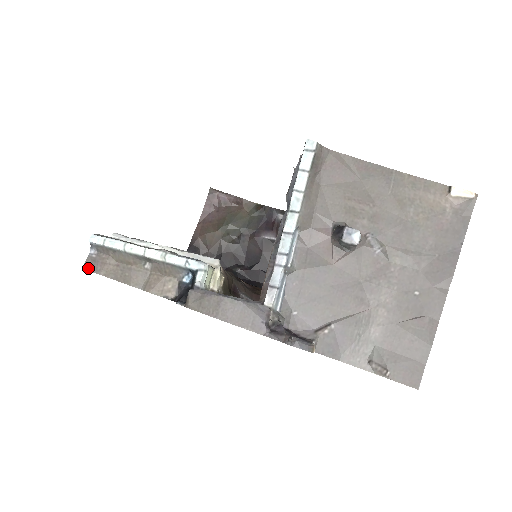
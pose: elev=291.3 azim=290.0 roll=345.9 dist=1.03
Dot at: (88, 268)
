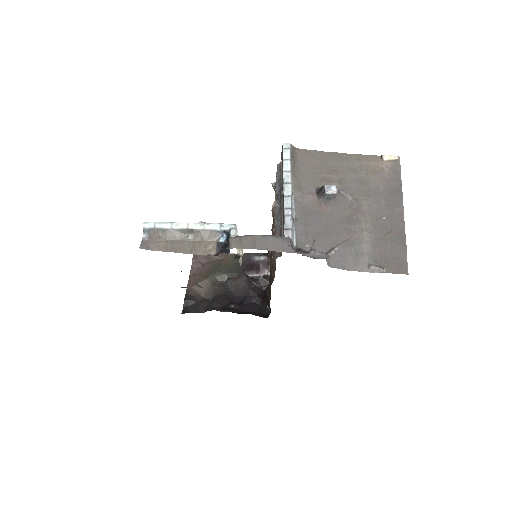
Dot at: (143, 248)
